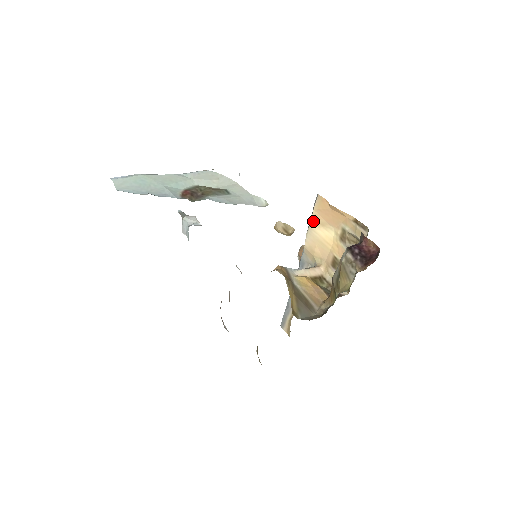
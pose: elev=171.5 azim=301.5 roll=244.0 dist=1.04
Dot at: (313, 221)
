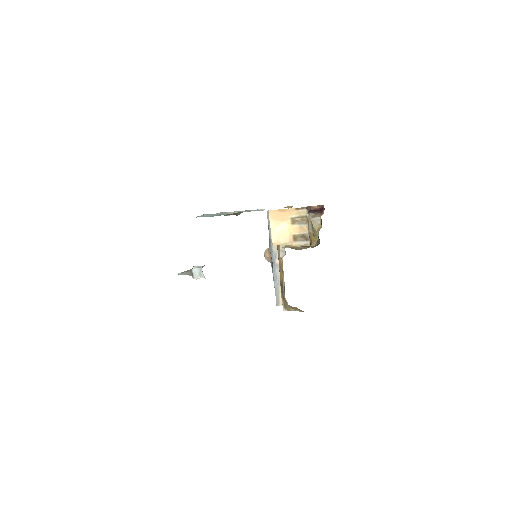
Dot at: (272, 226)
